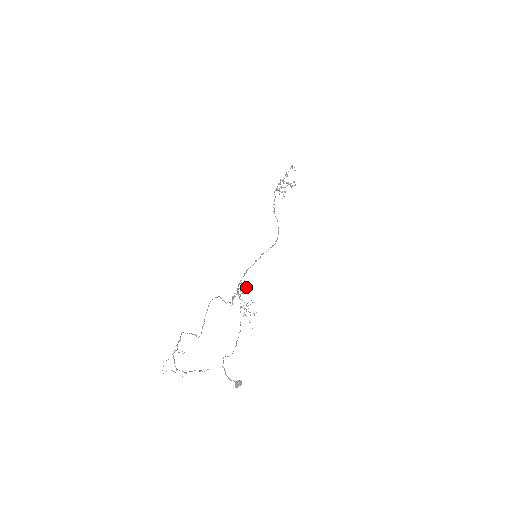
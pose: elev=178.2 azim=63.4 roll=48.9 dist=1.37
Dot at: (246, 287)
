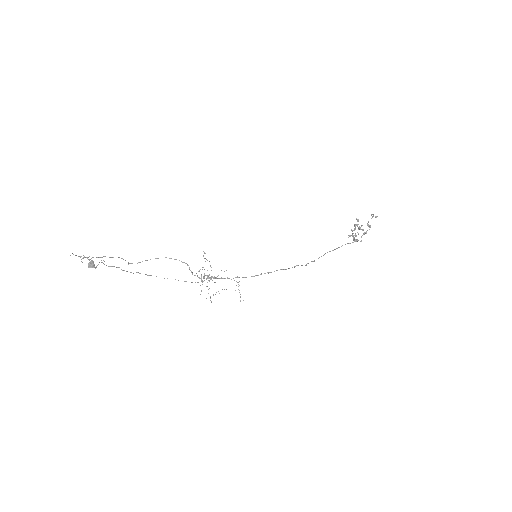
Dot at: occluded
